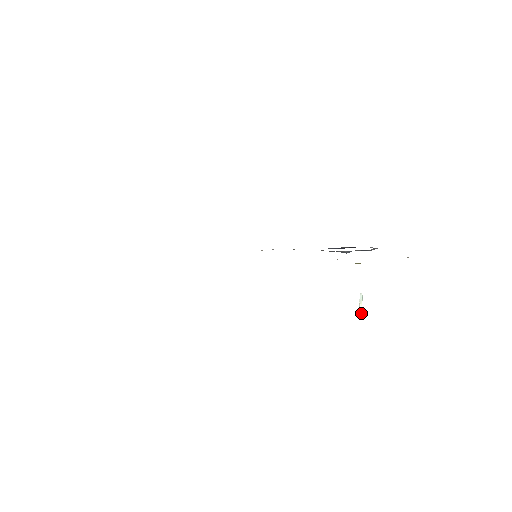
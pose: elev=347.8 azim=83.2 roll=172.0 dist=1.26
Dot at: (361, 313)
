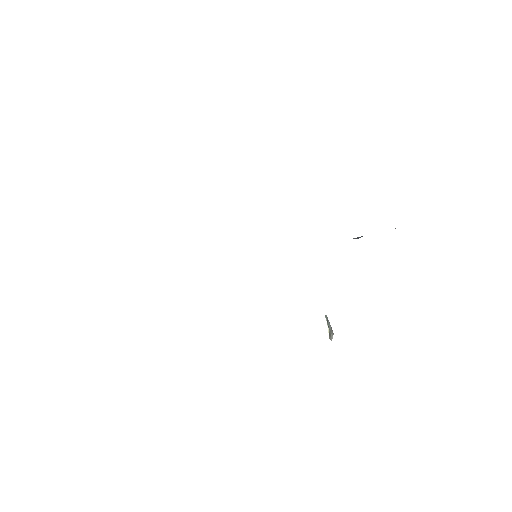
Dot at: (330, 336)
